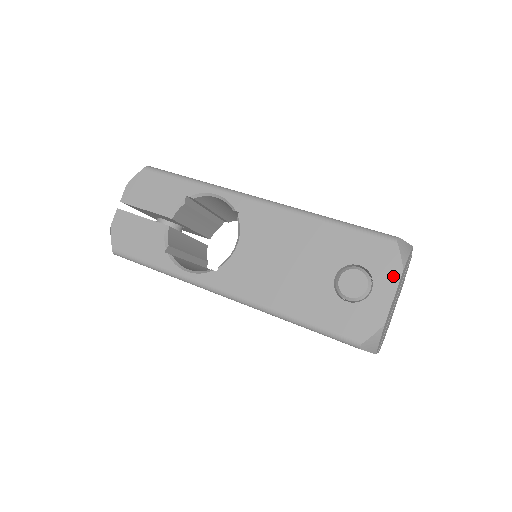
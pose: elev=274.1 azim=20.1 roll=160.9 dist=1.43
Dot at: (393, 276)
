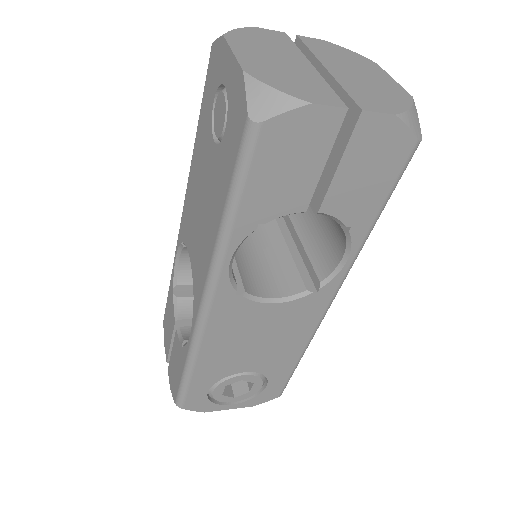
Dot at: (223, 52)
